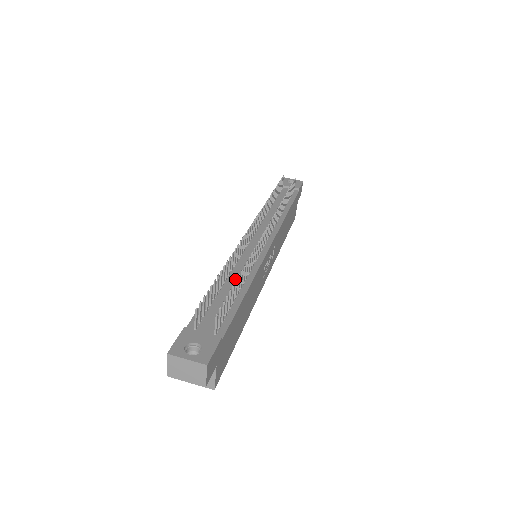
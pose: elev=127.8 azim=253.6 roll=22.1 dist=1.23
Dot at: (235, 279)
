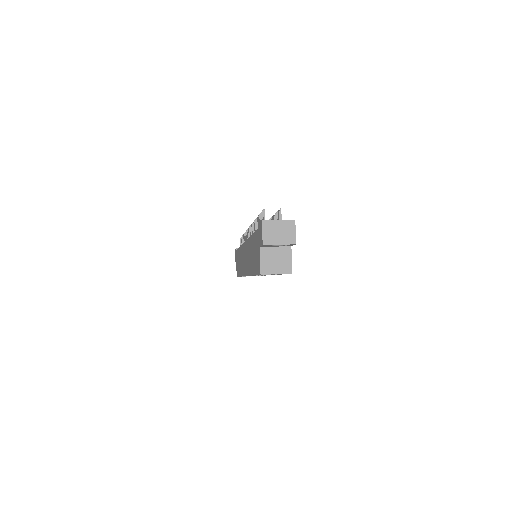
Dot at: occluded
